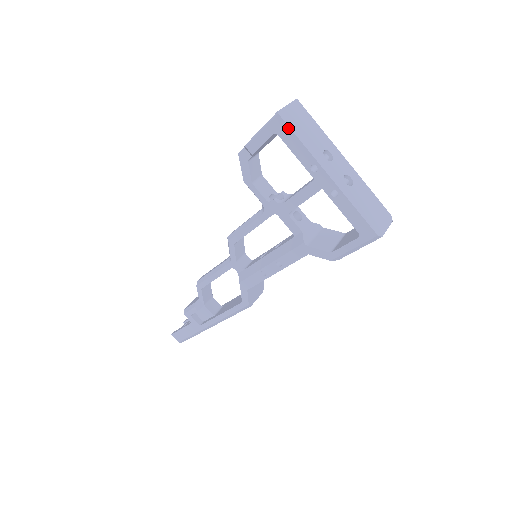
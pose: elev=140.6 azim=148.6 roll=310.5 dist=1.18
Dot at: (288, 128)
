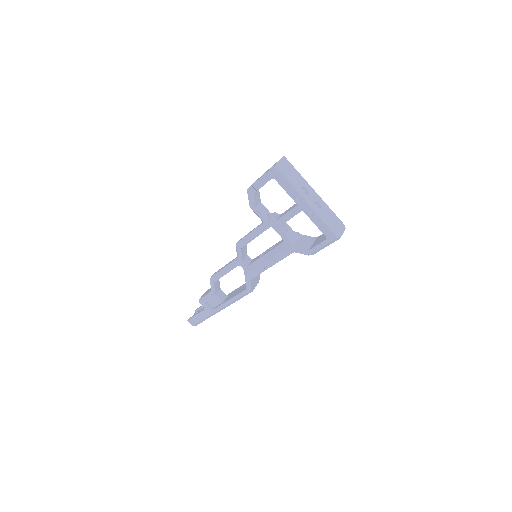
Dot at: (281, 175)
